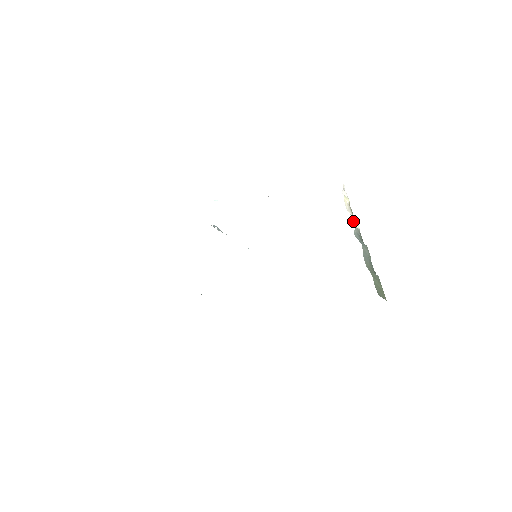
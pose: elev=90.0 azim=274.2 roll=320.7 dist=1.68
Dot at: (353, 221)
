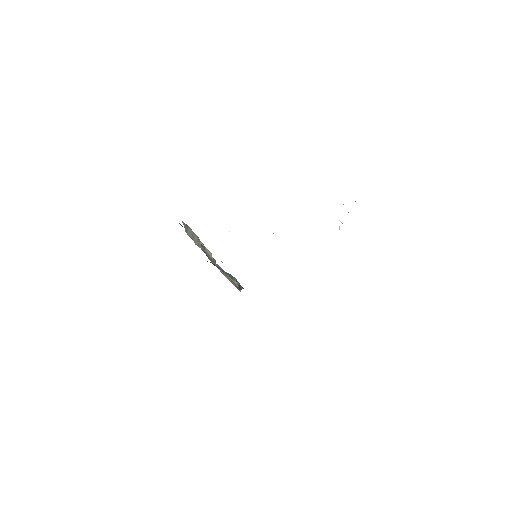
Dot at: occluded
